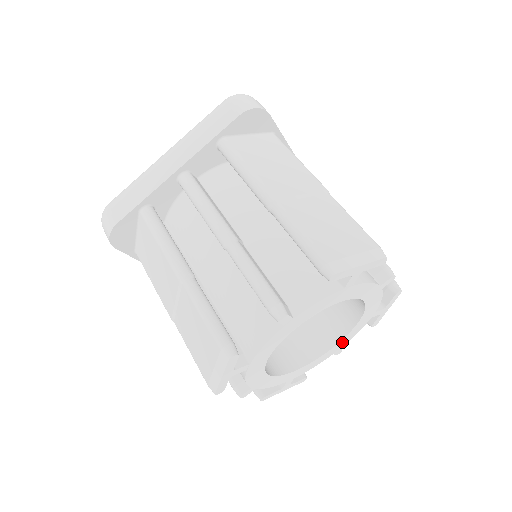
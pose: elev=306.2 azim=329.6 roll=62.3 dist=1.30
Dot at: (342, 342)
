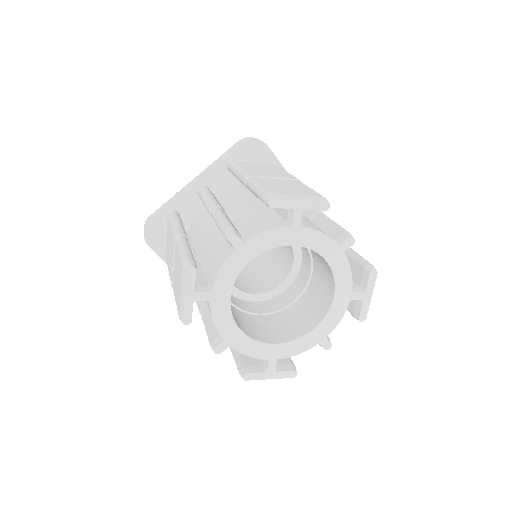
Dot at: (324, 326)
